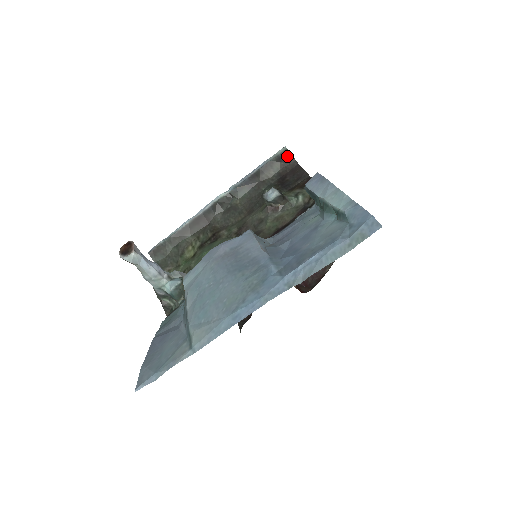
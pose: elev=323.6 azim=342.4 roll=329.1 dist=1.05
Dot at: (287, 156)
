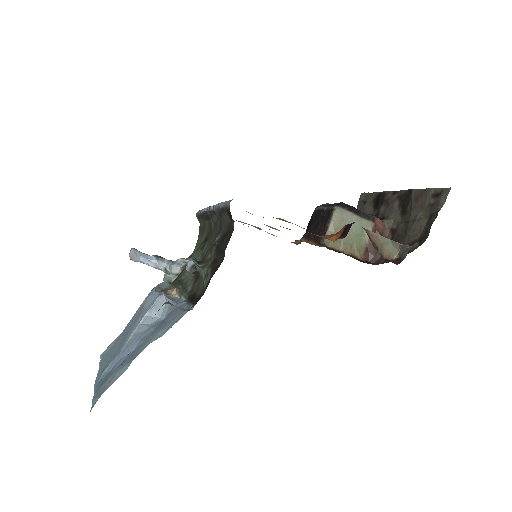
Dot at: (230, 214)
